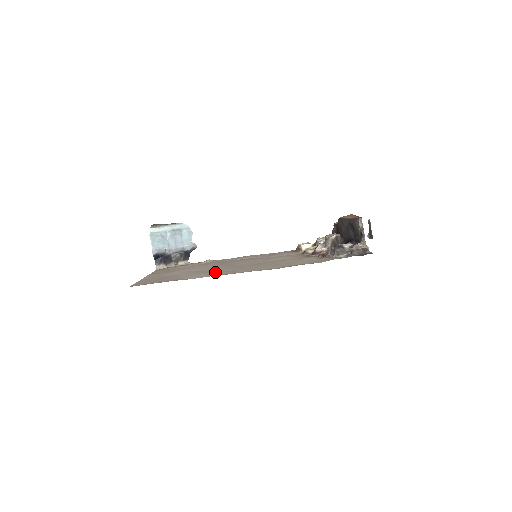
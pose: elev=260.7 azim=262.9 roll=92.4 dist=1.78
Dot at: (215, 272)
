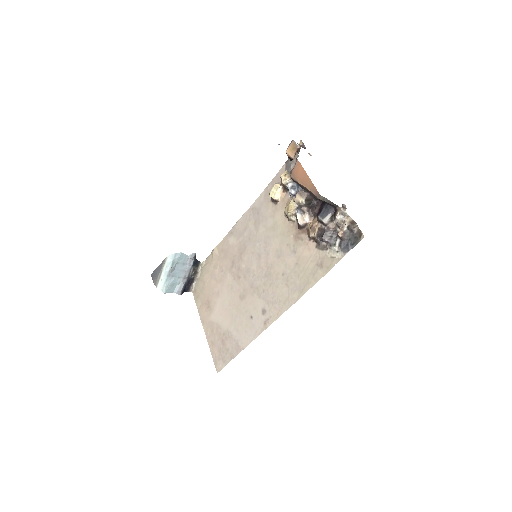
Dot at: (252, 317)
